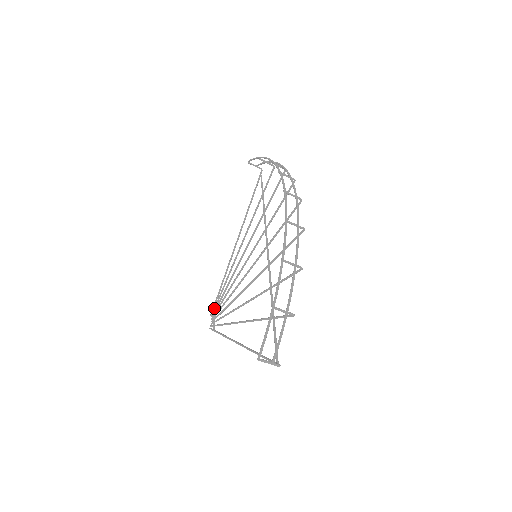
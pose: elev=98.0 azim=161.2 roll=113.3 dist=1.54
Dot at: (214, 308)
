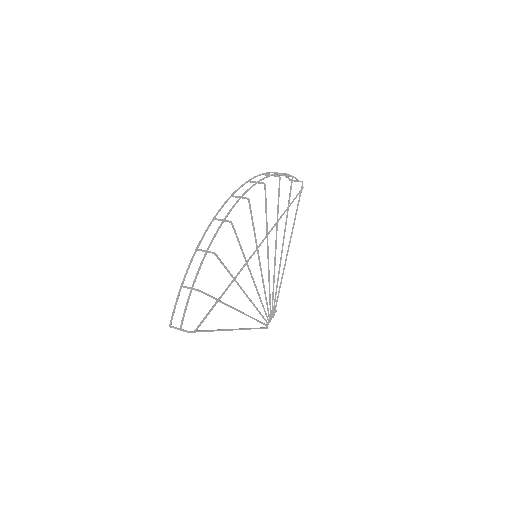
Dot at: (273, 311)
